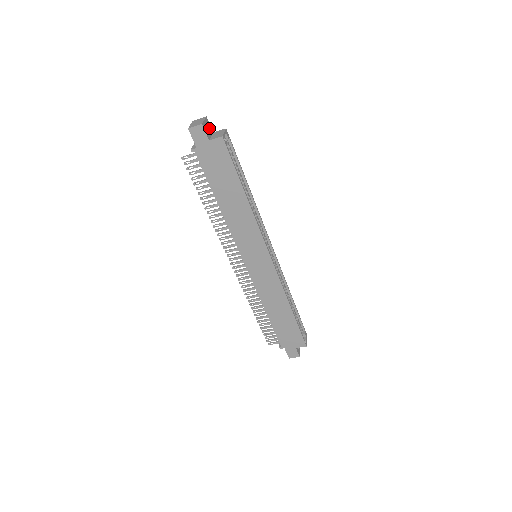
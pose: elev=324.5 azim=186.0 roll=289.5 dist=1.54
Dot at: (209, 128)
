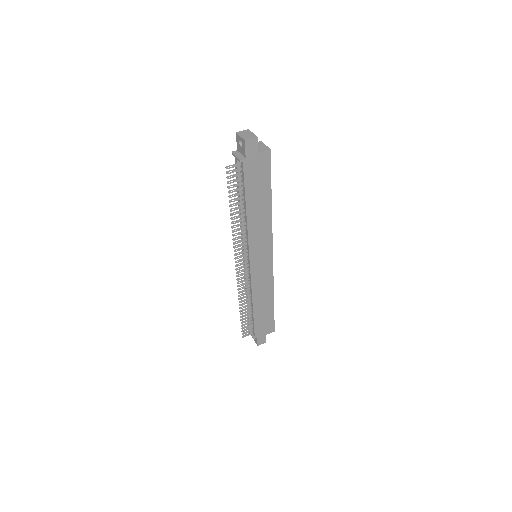
Dot at: occluded
